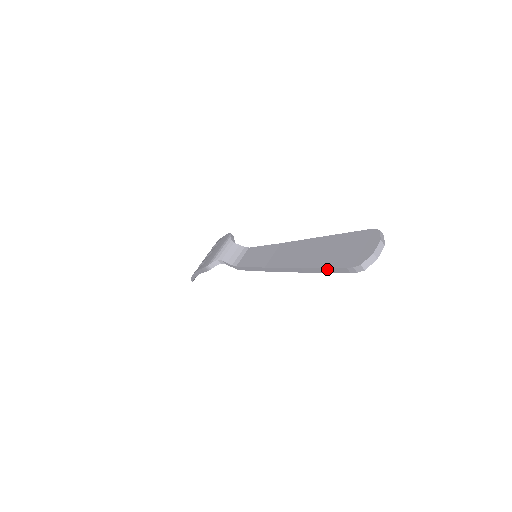
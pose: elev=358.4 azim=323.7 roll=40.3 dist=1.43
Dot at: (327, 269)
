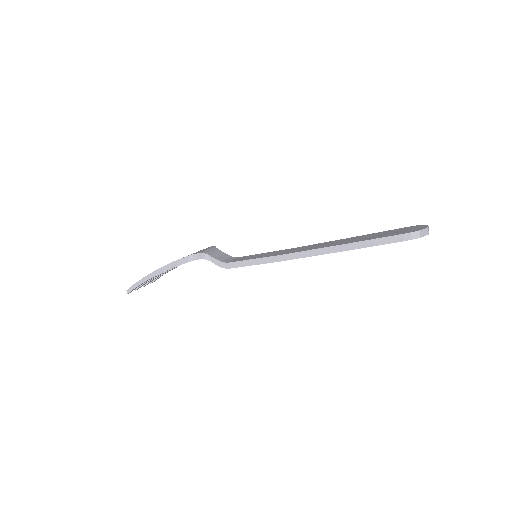
Dot at: (376, 240)
